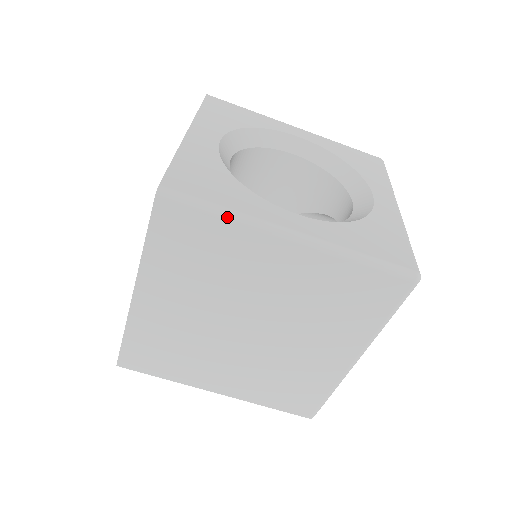
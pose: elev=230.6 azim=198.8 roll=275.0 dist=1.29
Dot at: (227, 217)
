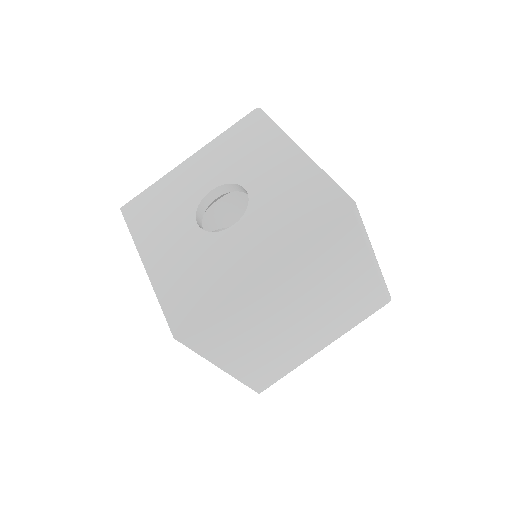
Dot at: (366, 238)
